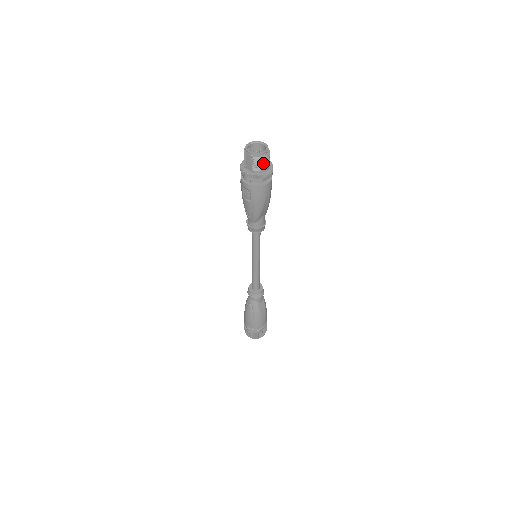
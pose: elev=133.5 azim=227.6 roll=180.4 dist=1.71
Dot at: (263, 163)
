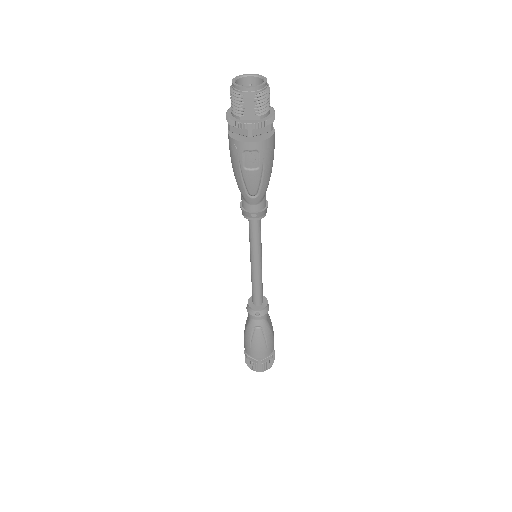
Dot at: (267, 100)
